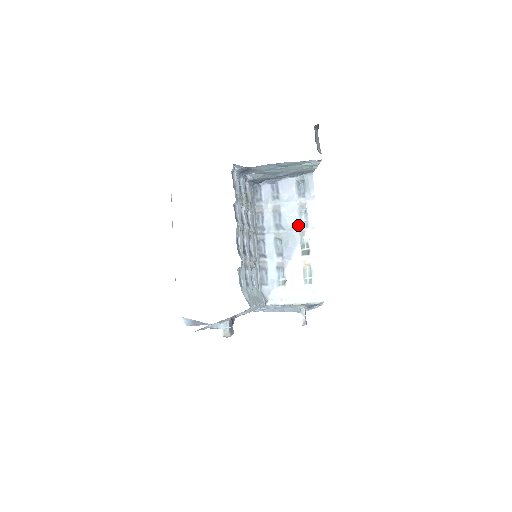
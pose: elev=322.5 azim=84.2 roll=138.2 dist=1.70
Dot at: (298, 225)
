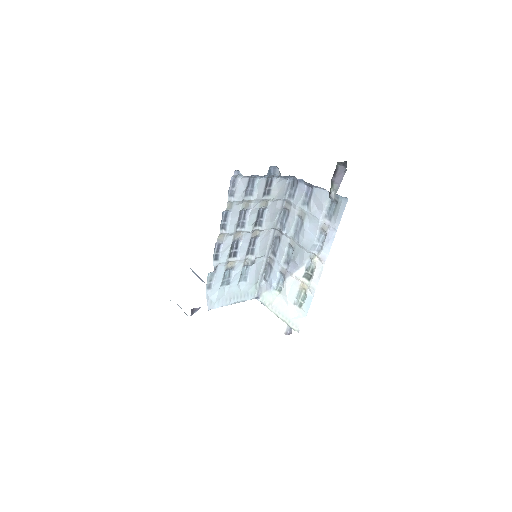
Dot at: (311, 246)
